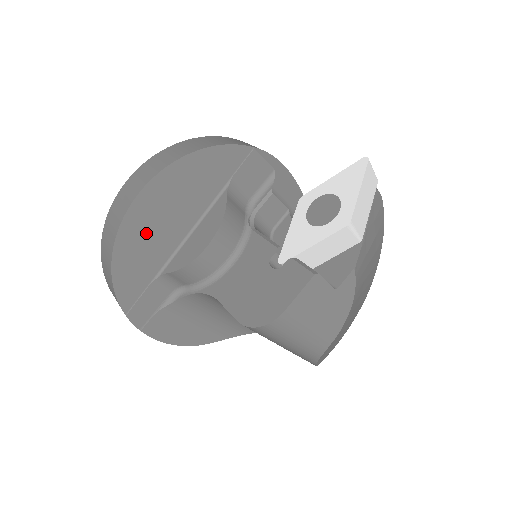
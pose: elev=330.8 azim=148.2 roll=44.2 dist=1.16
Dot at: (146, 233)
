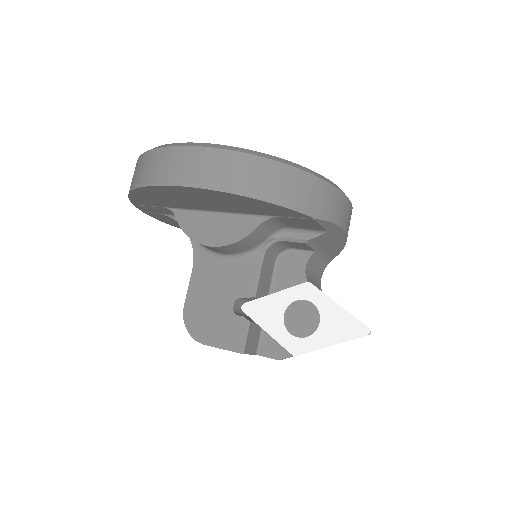
Dot at: (172, 196)
